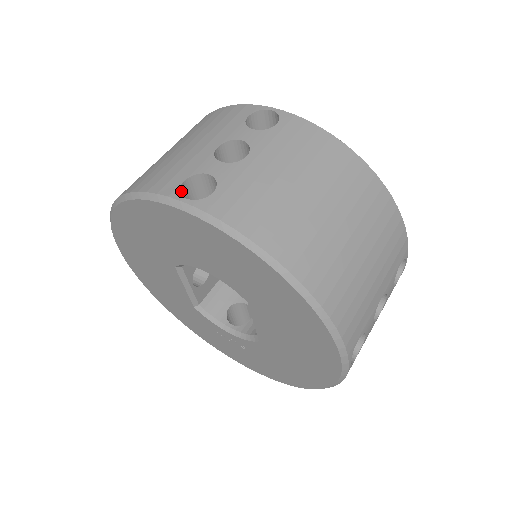
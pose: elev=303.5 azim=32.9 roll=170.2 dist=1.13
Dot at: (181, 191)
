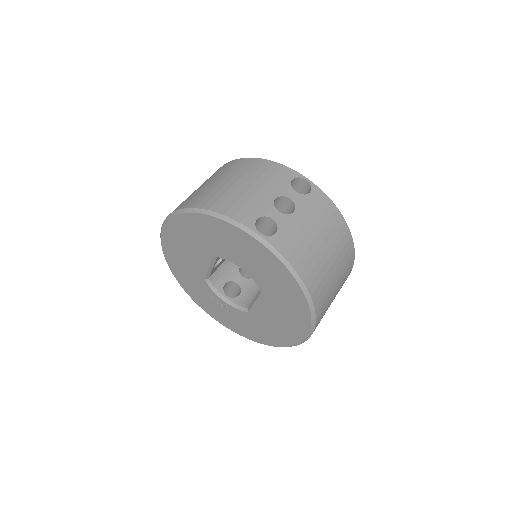
Dot at: (254, 225)
